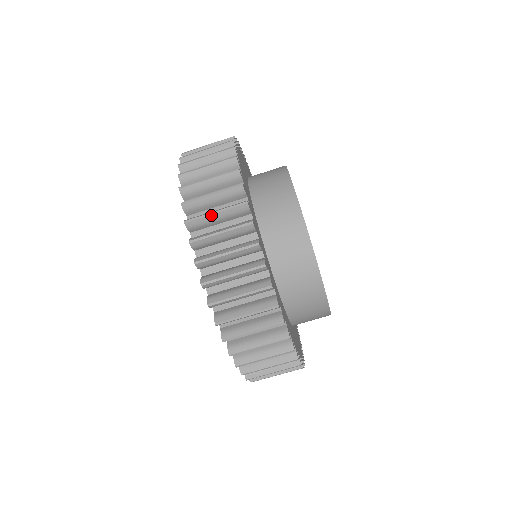
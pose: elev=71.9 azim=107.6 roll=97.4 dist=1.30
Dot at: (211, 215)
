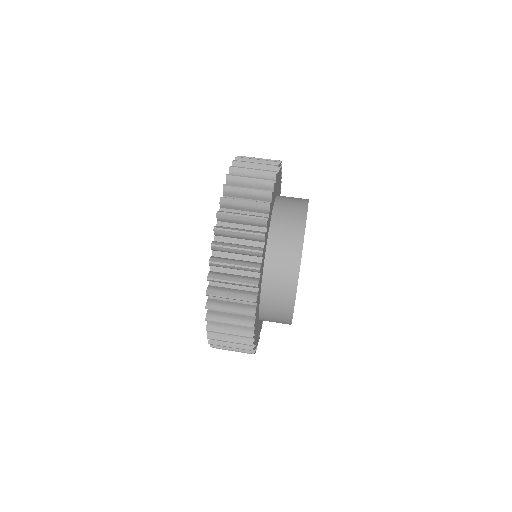
Dot at: (238, 216)
